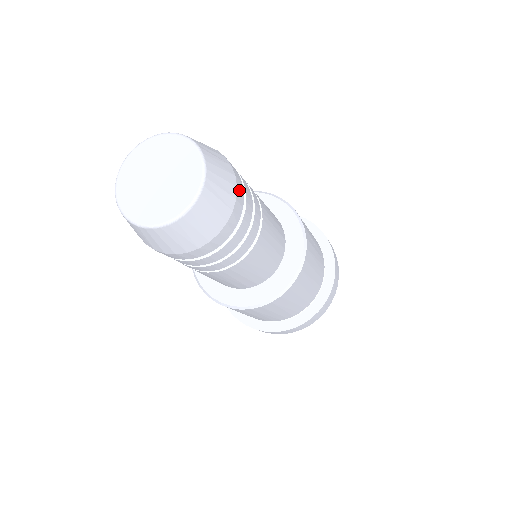
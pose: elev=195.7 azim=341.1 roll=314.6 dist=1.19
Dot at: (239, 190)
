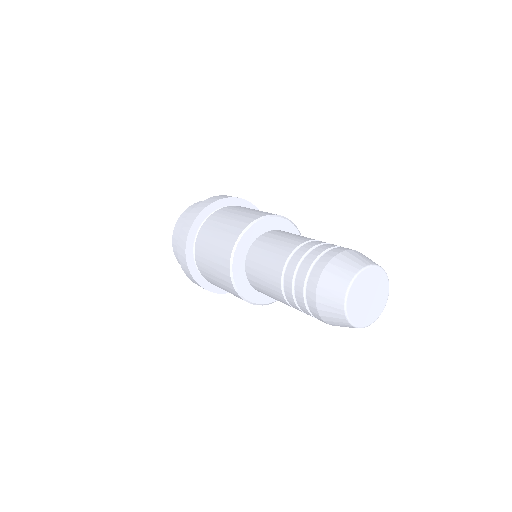
Dot at: occluded
